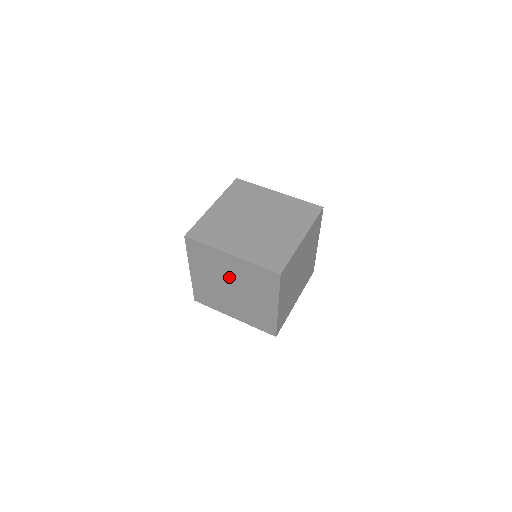
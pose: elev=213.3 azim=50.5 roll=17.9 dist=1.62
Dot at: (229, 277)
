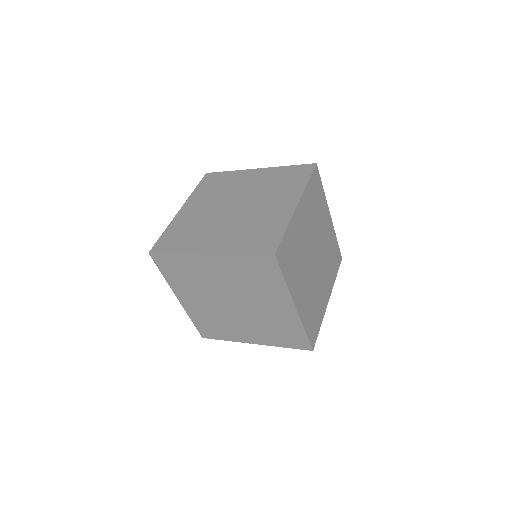
Dot at: occluded
